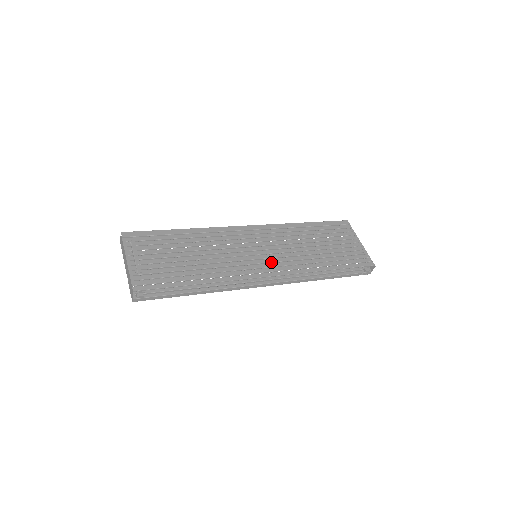
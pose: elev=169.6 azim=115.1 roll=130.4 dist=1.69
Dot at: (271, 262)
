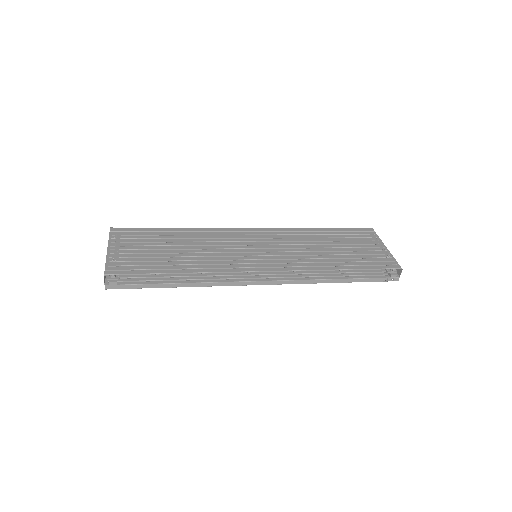
Dot at: (270, 259)
